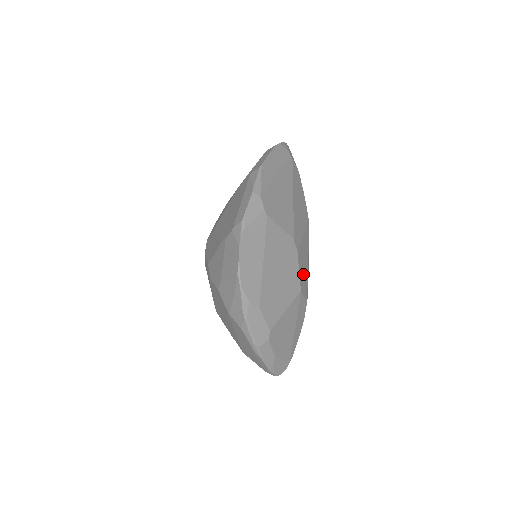
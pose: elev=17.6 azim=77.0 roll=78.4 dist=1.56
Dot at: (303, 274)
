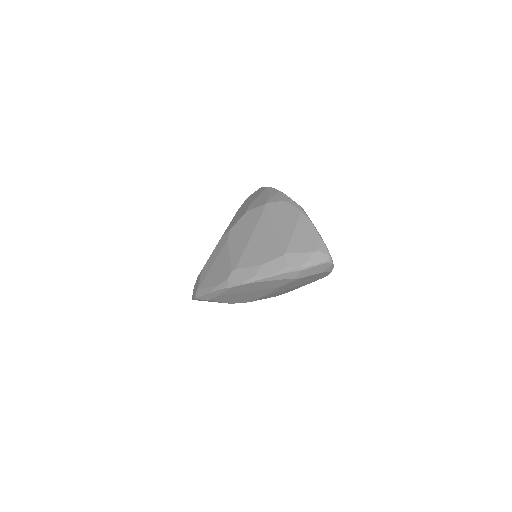
Dot at: occluded
